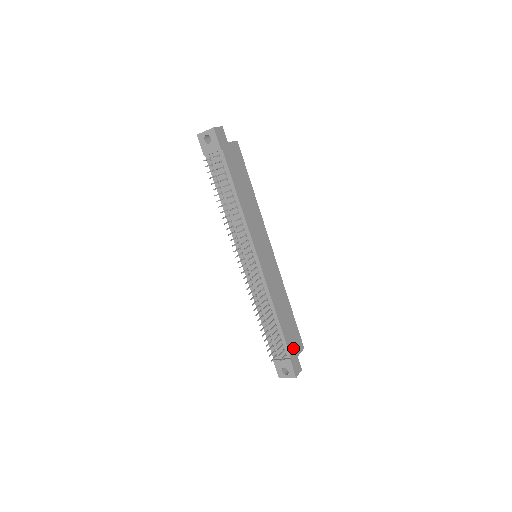
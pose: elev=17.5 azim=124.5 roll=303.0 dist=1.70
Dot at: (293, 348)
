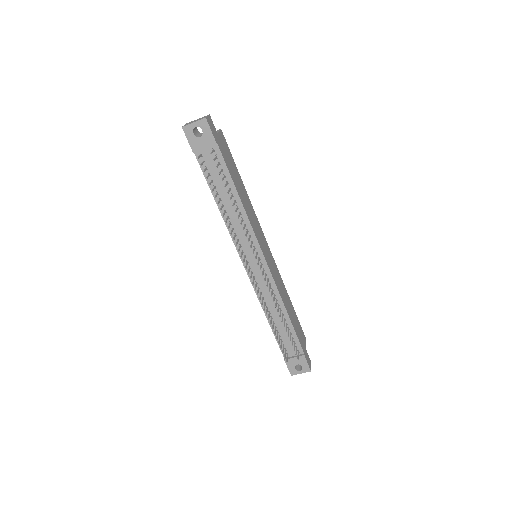
Dot at: (302, 342)
